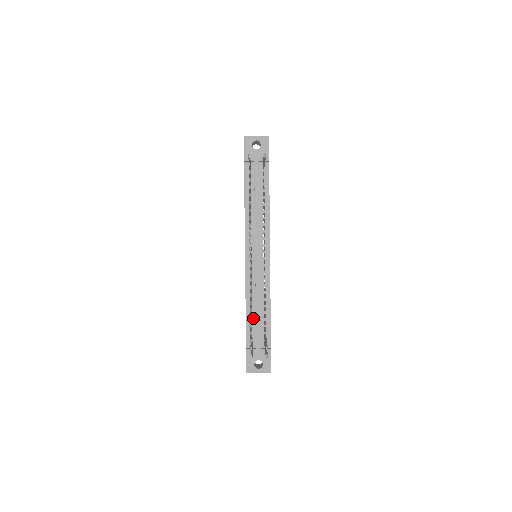
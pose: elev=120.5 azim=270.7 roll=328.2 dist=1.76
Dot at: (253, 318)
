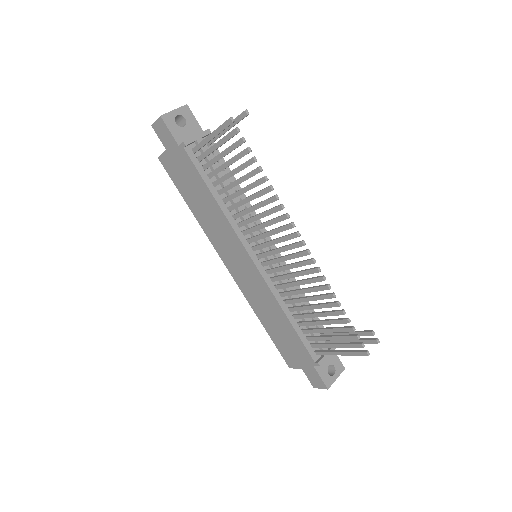
Dot at: (301, 325)
